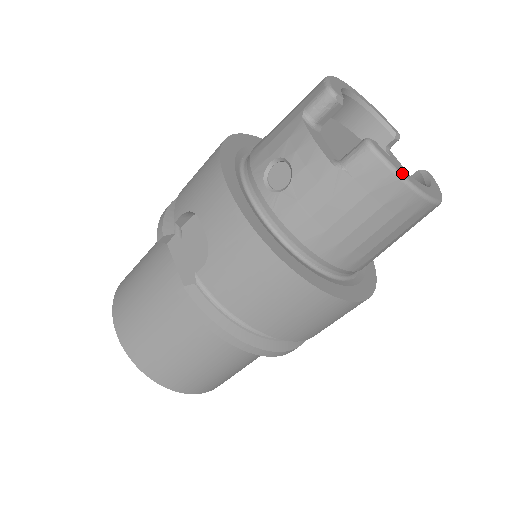
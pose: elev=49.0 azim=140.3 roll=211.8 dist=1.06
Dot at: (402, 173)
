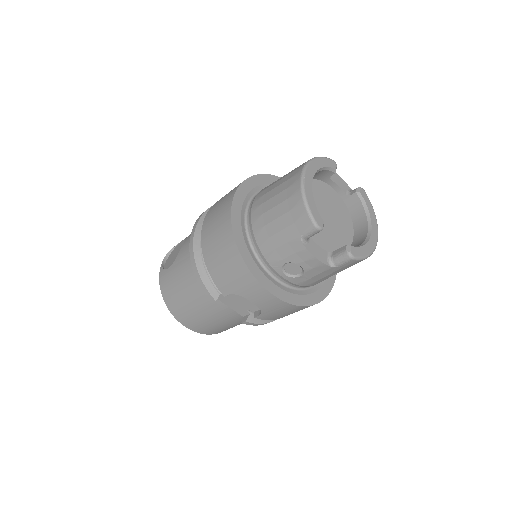
Dot at: (367, 254)
